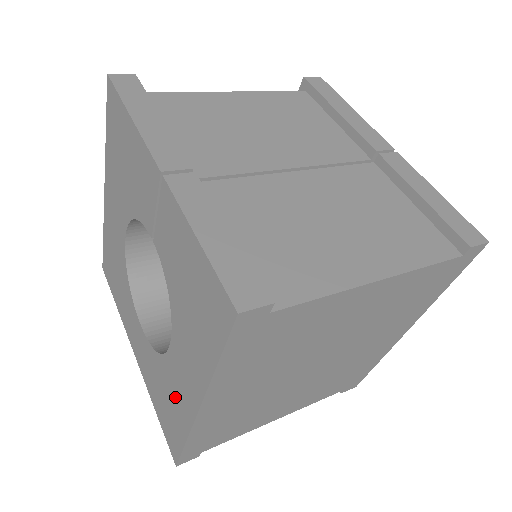
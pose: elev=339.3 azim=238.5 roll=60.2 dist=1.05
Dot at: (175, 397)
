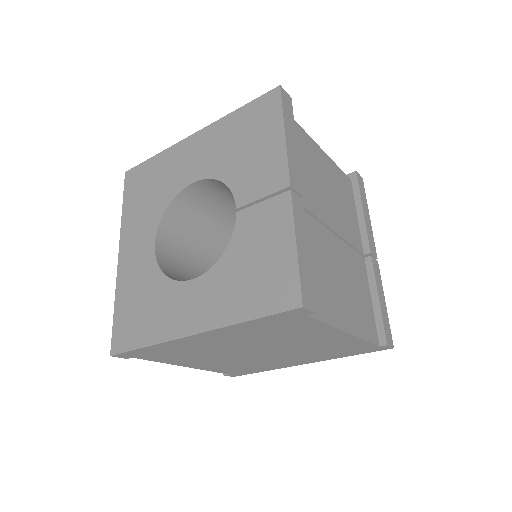
Dot at: (163, 313)
